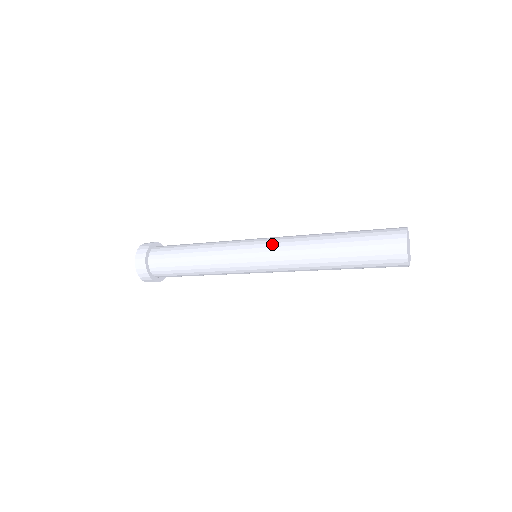
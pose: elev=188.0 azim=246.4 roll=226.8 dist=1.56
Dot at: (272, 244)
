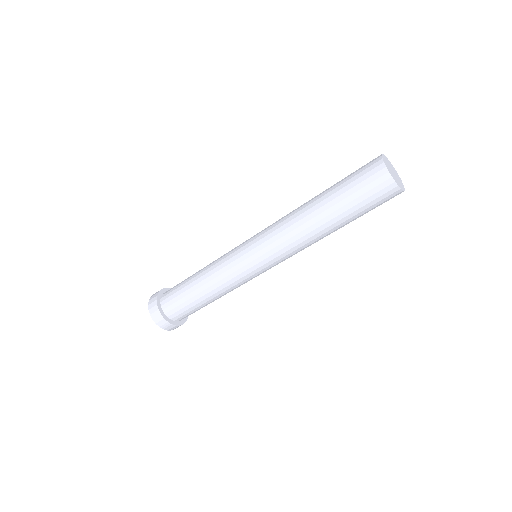
Dot at: occluded
